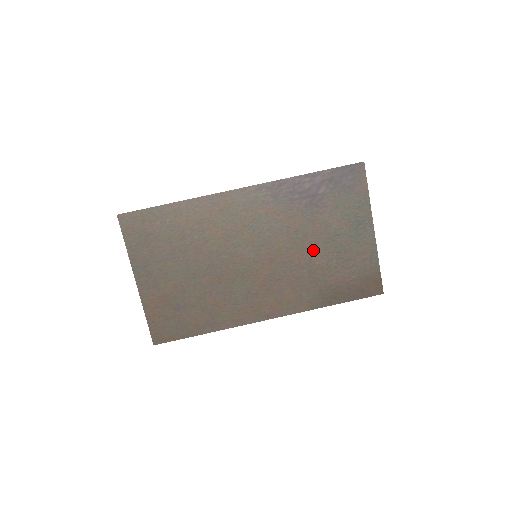
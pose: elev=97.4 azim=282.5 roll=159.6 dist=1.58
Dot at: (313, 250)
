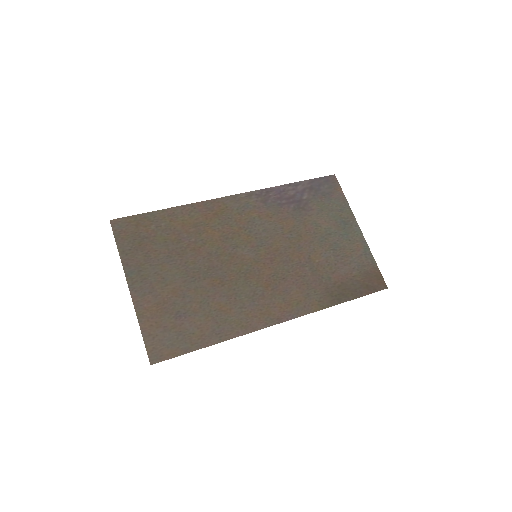
Dot at: (310, 249)
